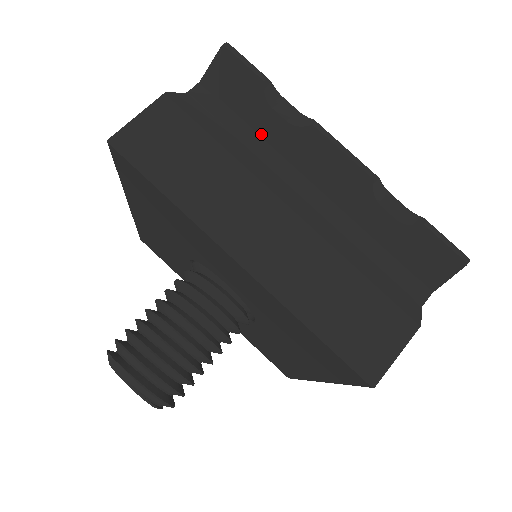
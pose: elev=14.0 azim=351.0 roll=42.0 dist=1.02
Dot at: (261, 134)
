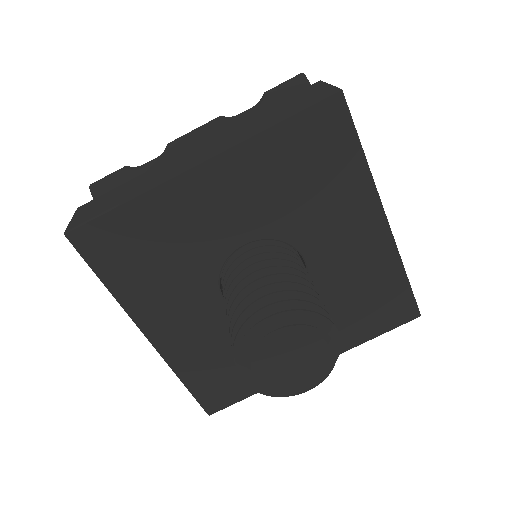
Dot at: occluded
